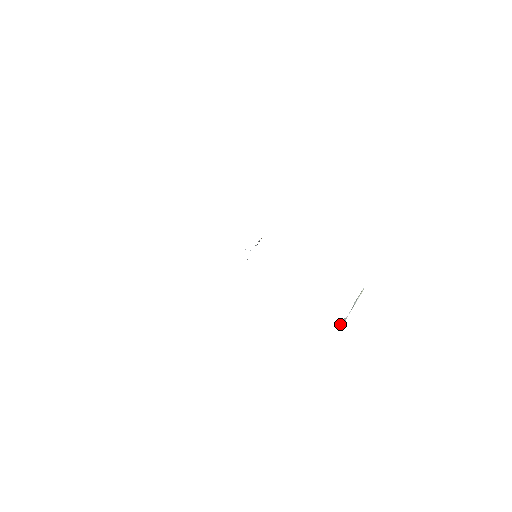
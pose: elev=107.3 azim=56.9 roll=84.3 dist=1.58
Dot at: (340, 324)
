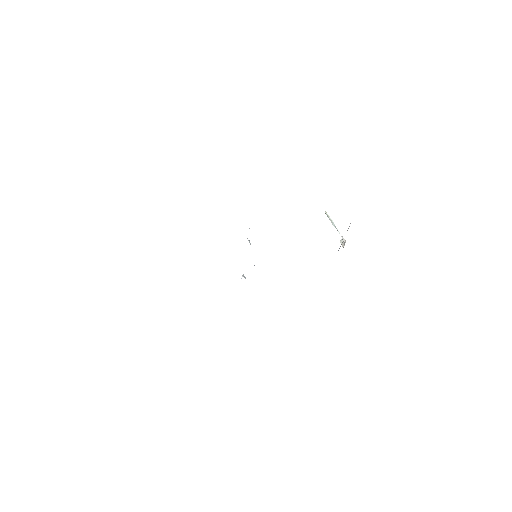
Dot at: (343, 246)
